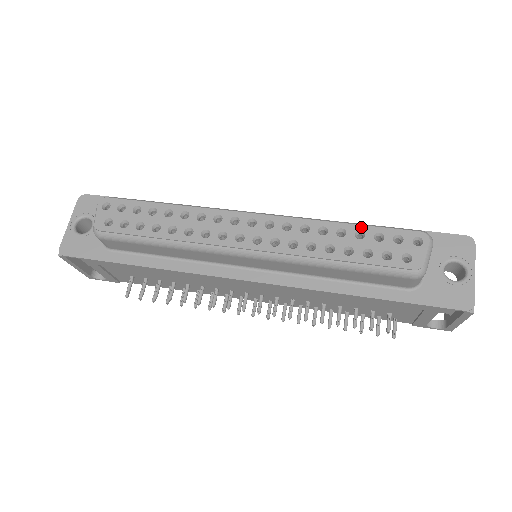
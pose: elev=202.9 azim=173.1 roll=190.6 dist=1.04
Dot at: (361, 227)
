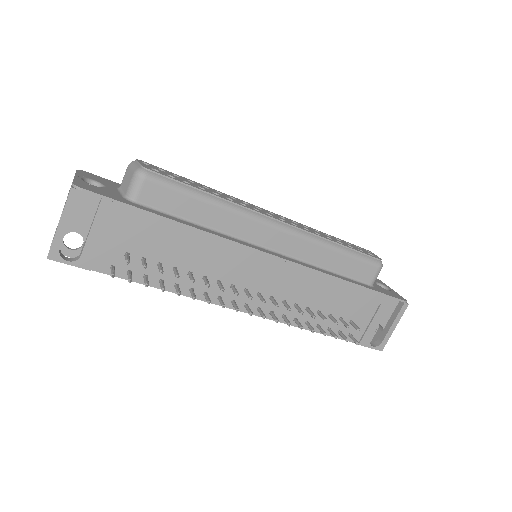
Dot at: (336, 238)
